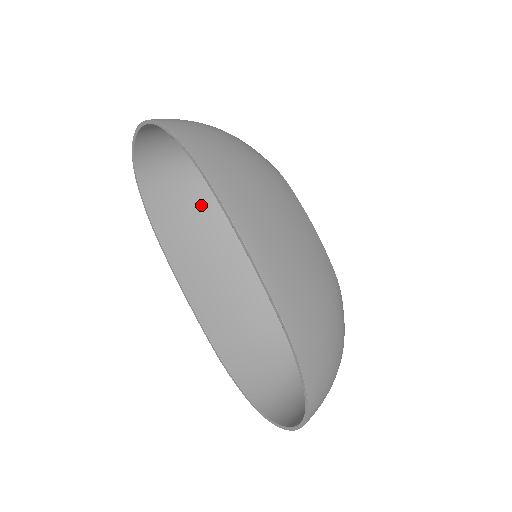
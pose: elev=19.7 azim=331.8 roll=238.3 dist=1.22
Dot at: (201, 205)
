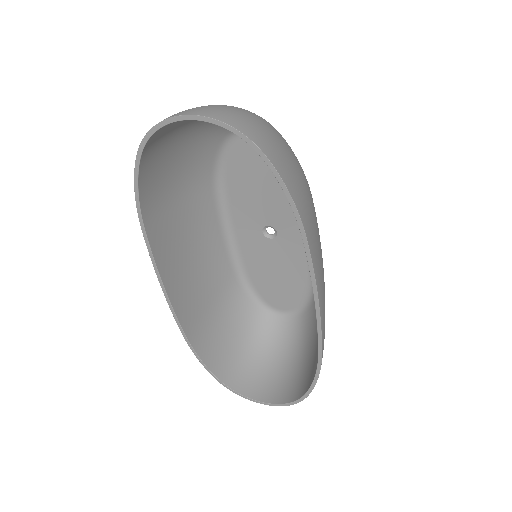
Dot at: (186, 177)
